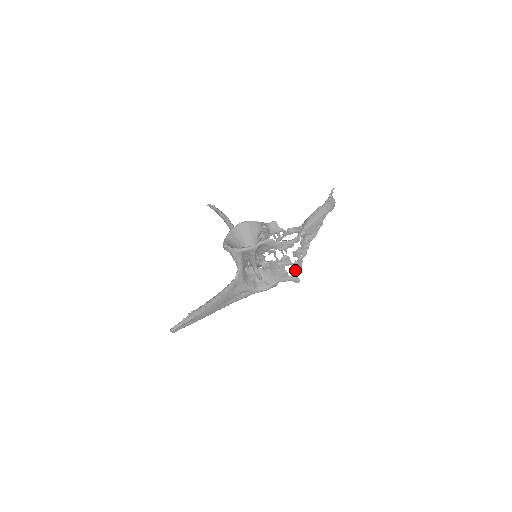
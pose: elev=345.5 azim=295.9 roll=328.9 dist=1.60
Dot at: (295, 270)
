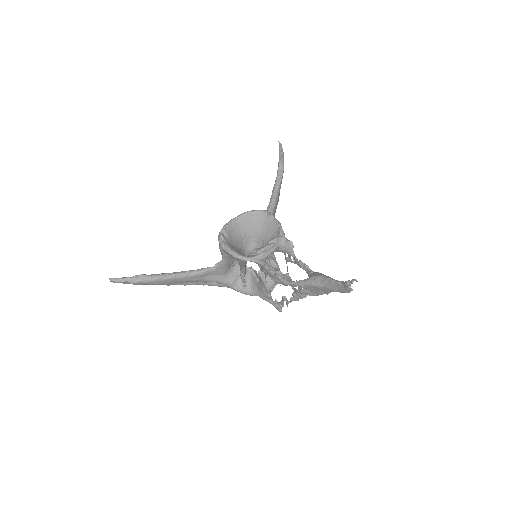
Dot at: (281, 301)
